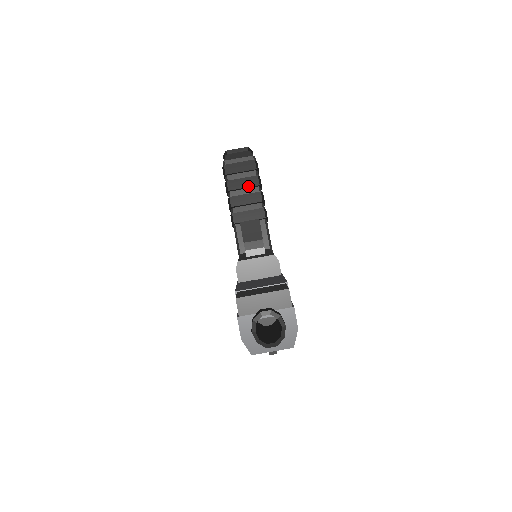
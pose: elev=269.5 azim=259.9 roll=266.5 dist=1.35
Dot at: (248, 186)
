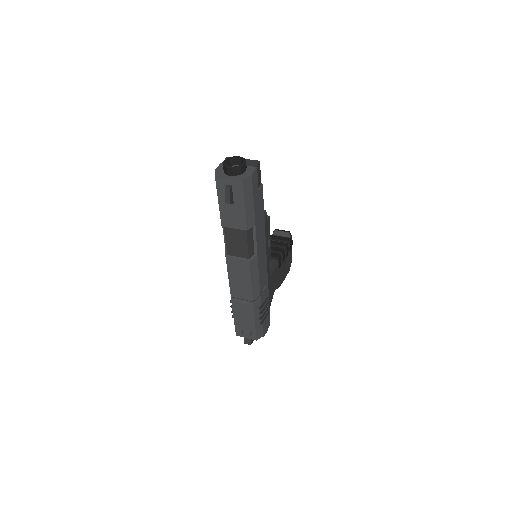
Dot at: (277, 245)
